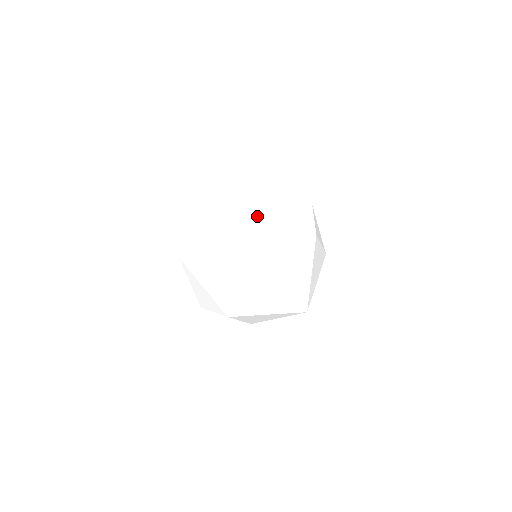
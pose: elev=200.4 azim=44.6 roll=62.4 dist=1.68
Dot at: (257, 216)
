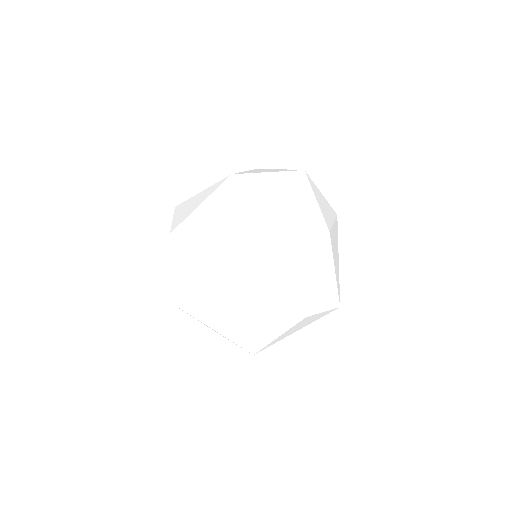
Dot at: (246, 238)
